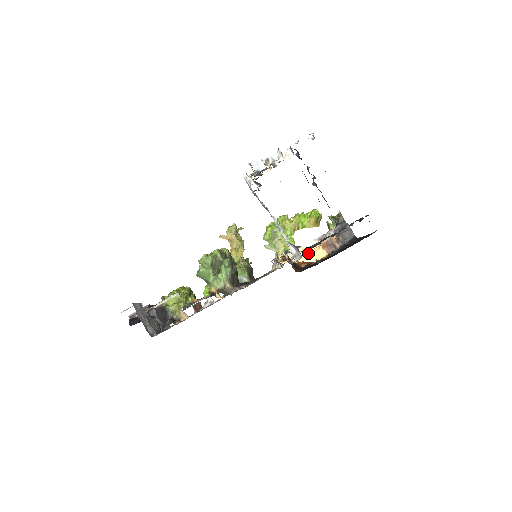
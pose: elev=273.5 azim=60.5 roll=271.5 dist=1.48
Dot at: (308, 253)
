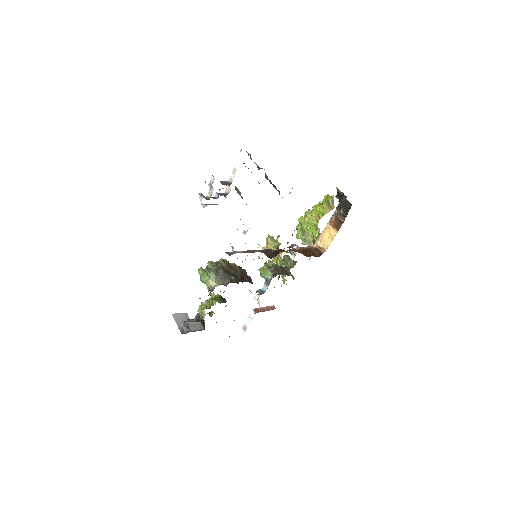
Dot at: (324, 237)
